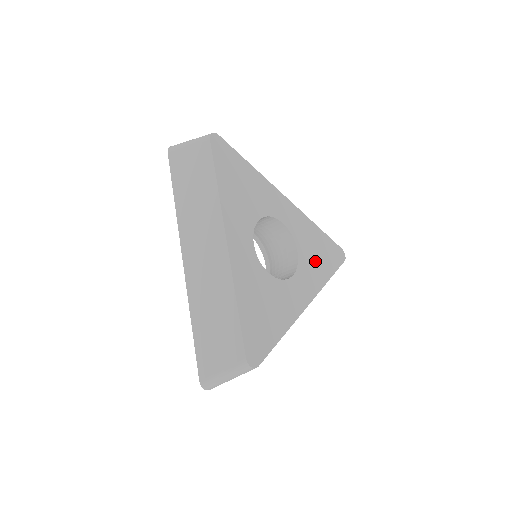
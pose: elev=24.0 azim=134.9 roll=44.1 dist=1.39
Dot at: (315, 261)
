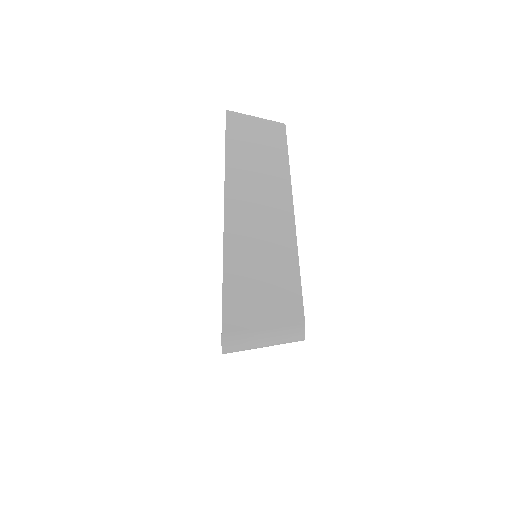
Dot at: occluded
